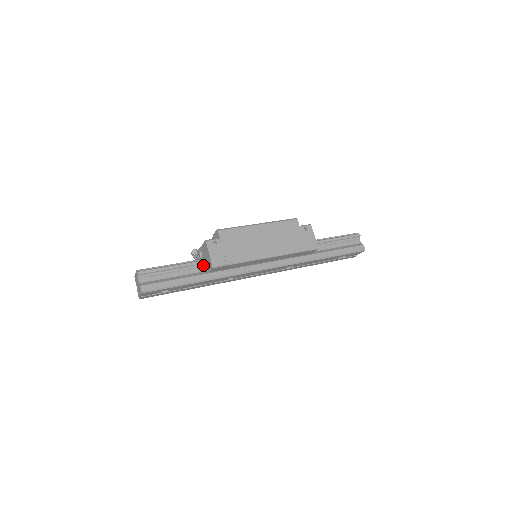
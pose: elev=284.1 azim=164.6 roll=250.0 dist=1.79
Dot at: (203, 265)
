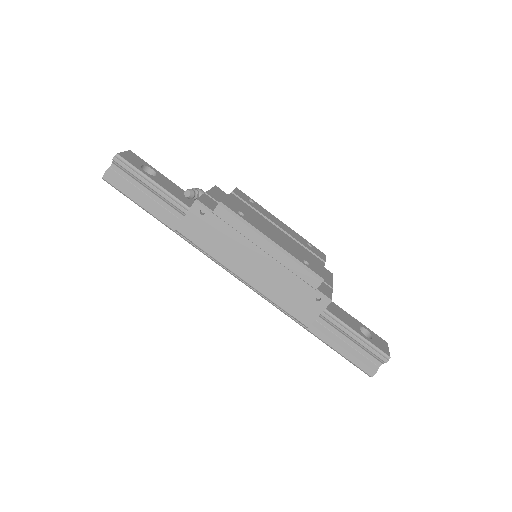
Dot at: (184, 213)
